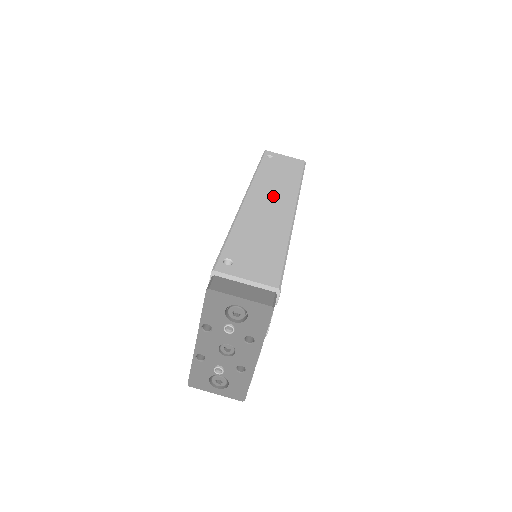
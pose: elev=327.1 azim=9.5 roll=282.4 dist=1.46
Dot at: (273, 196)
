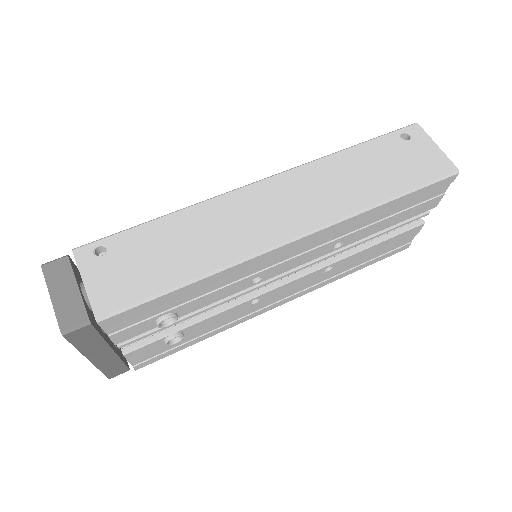
Dot at: (298, 200)
